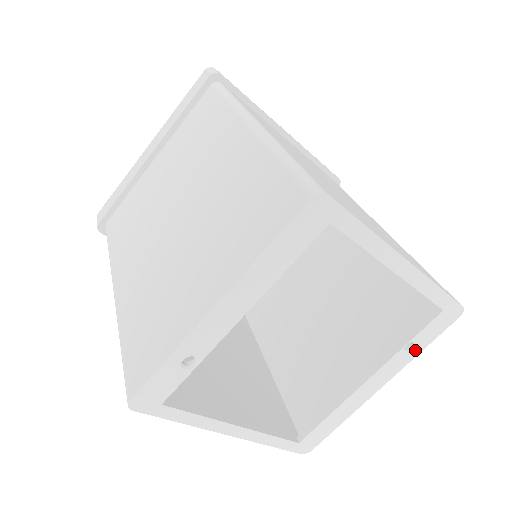
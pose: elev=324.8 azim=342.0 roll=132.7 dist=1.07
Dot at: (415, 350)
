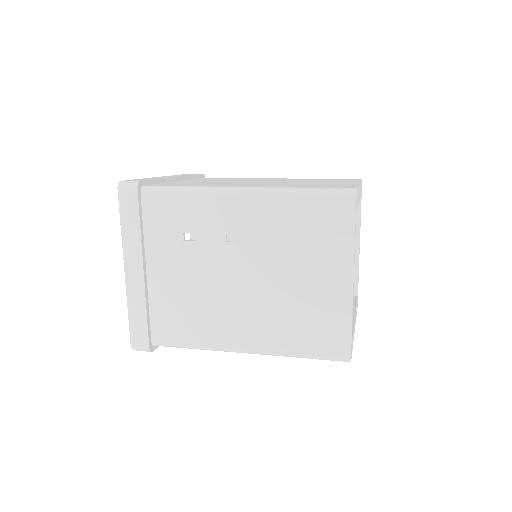
Dot at: occluded
